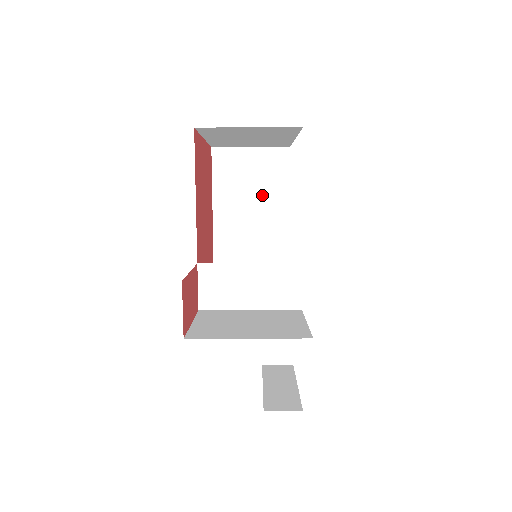
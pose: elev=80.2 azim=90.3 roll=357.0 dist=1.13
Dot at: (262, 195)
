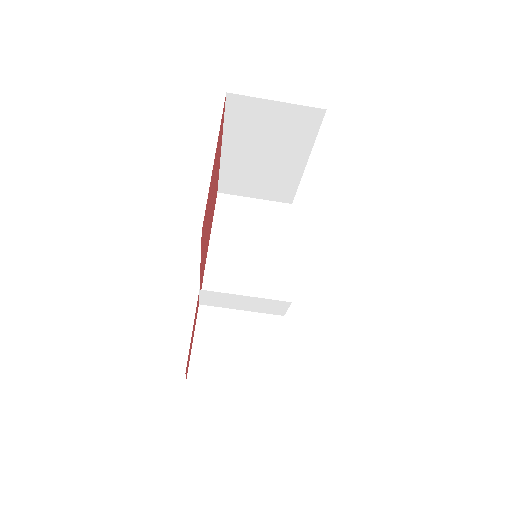
Dot at: (280, 144)
